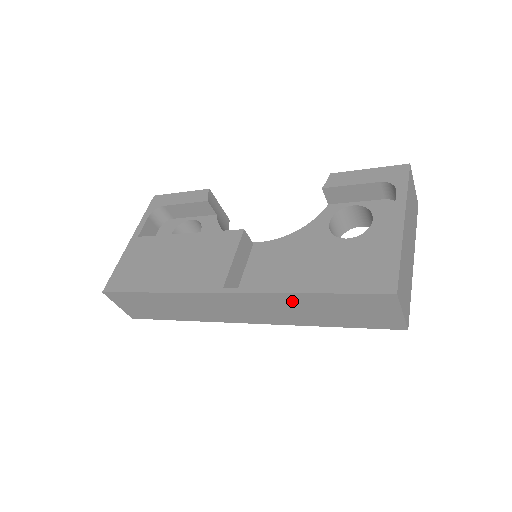
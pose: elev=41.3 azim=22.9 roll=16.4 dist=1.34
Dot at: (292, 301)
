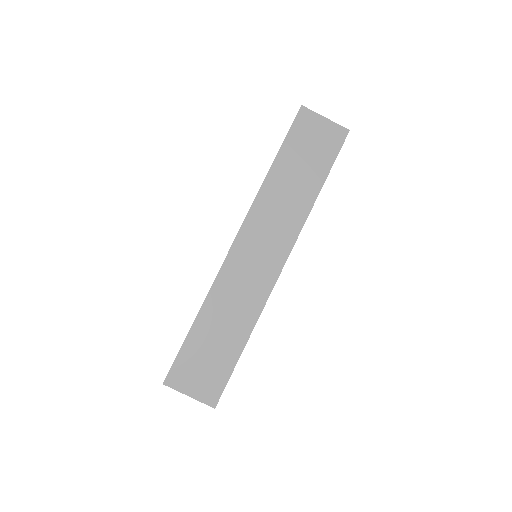
Dot at: (273, 190)
